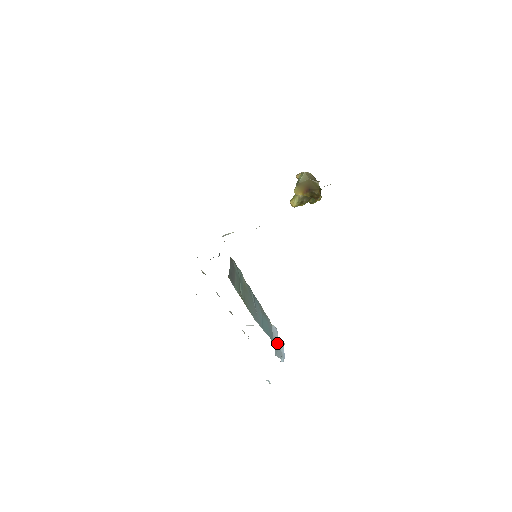
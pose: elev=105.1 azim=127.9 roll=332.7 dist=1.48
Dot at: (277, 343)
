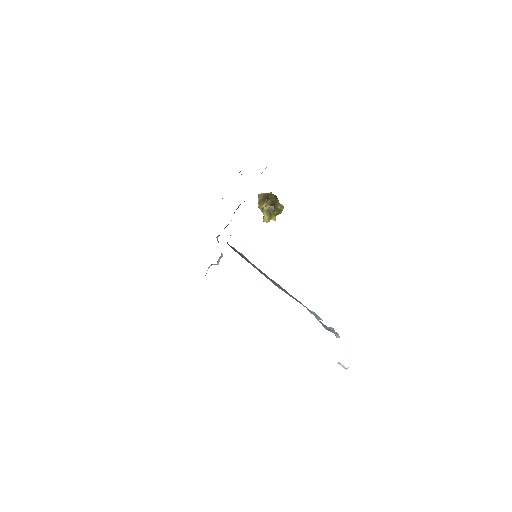
Dot at: (320, 318)
